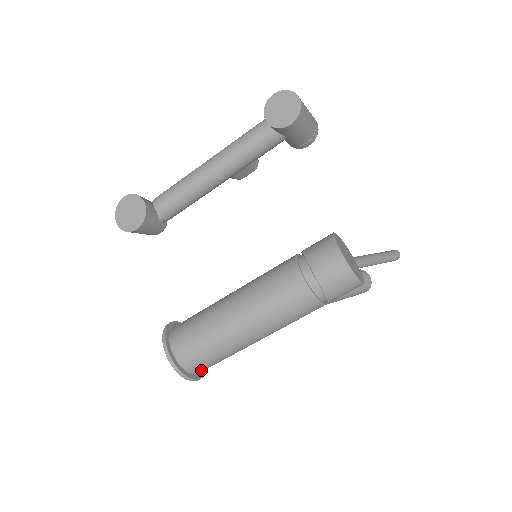
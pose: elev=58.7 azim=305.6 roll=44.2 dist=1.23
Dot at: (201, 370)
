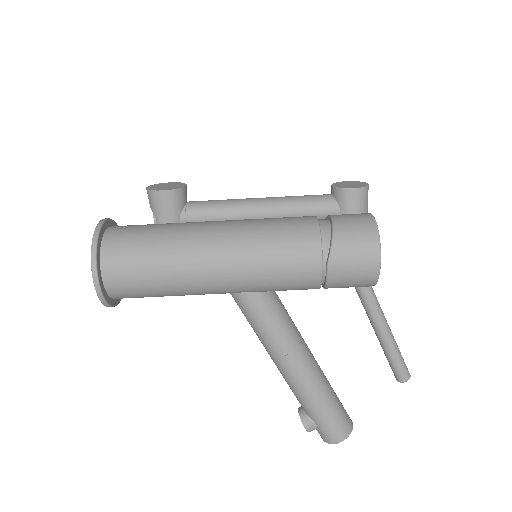
Dot at: (114, 270)
